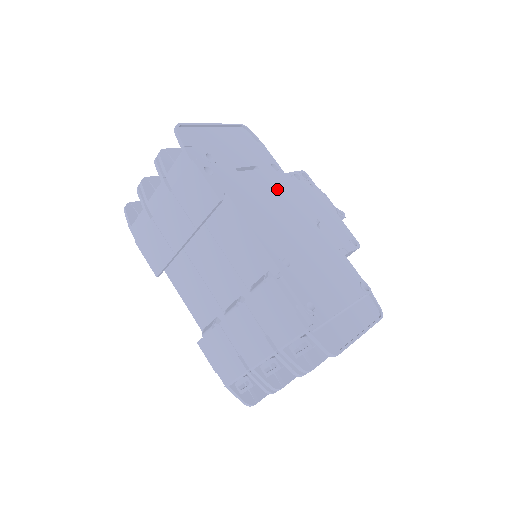
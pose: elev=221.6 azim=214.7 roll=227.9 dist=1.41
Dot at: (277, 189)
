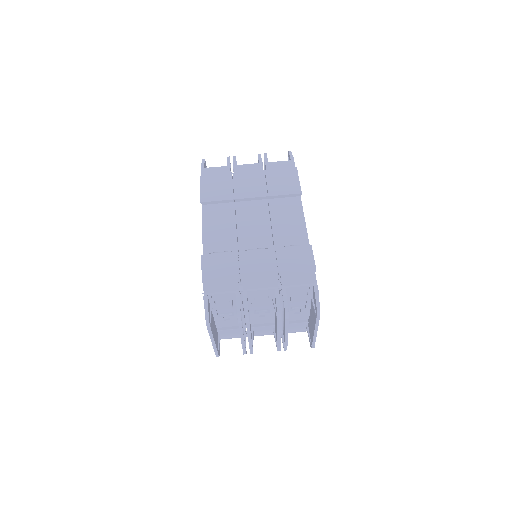
Dot at: occluded
